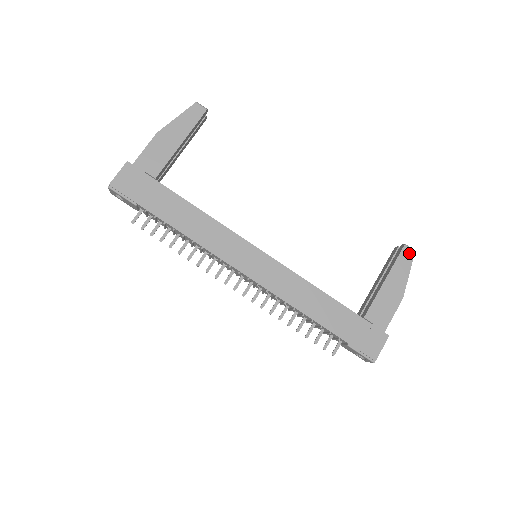
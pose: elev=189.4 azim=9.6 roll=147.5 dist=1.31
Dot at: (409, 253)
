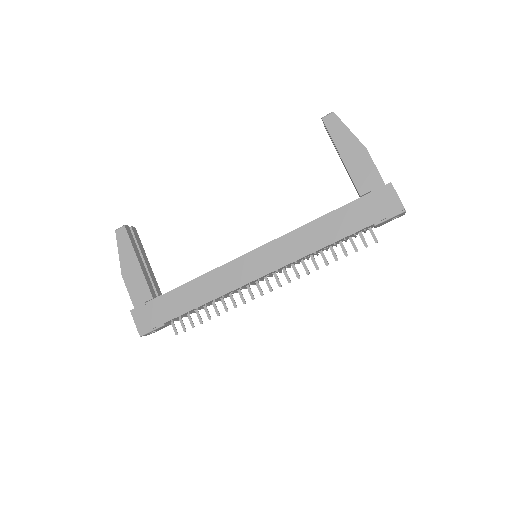
Dot at: (331, 119)
